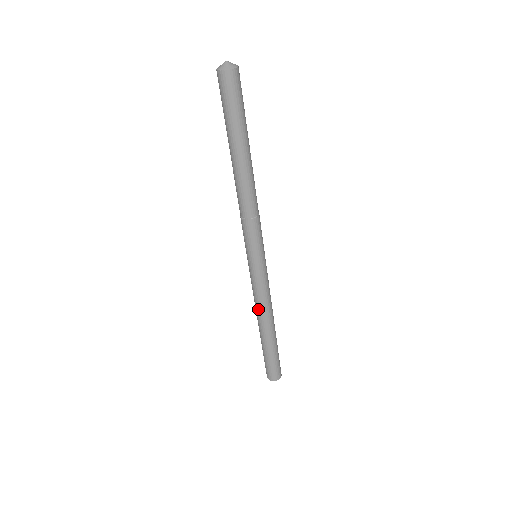
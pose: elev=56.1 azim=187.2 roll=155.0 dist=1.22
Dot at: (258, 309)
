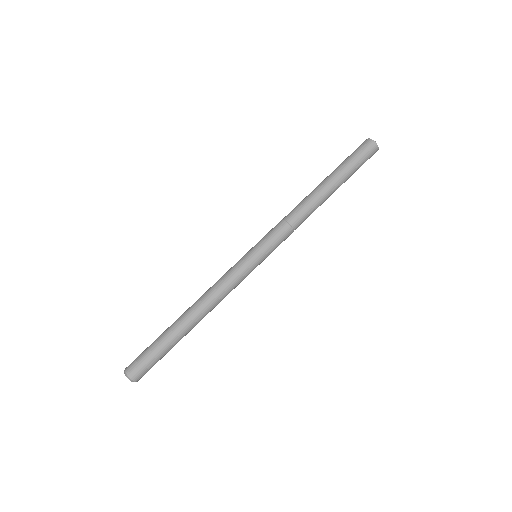
Dot at: (207, 292)
